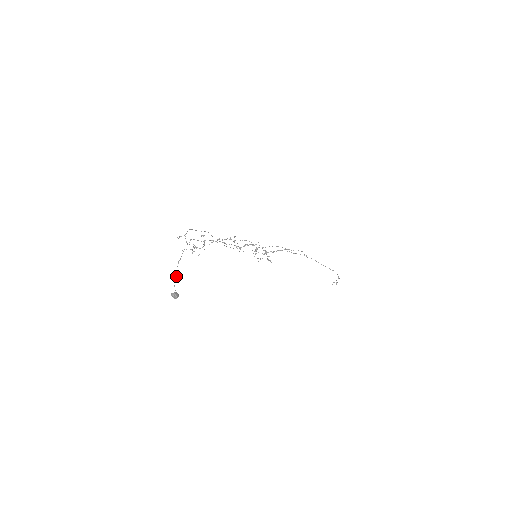
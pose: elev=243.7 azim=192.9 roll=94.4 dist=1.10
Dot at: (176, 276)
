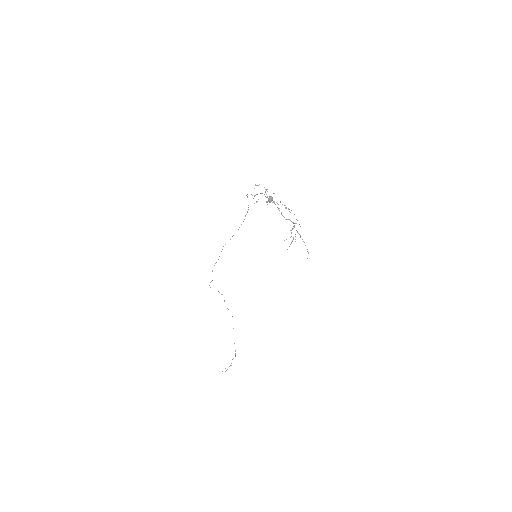
Dot at: occluded
